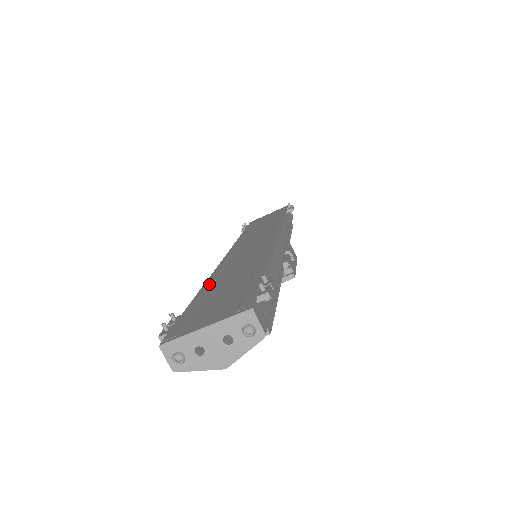
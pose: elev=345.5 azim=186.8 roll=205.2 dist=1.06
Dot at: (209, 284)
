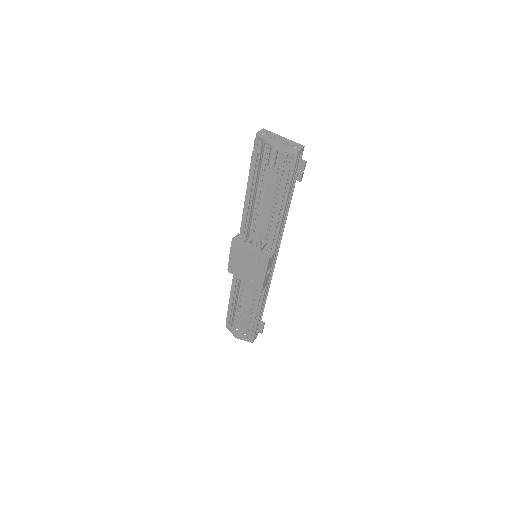
Dot at: occluded
